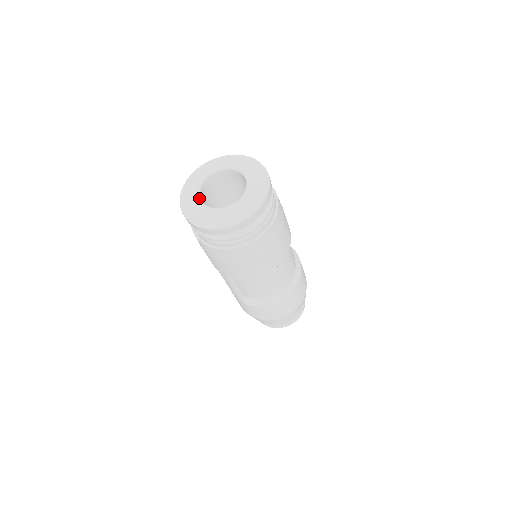
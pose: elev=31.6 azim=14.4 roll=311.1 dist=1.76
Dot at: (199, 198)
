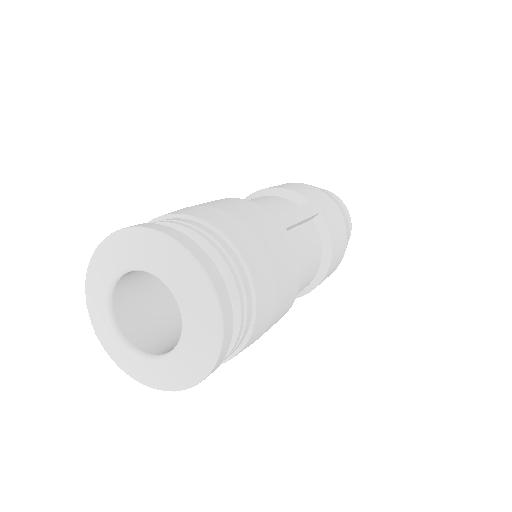
Dot at: (110, 320)
